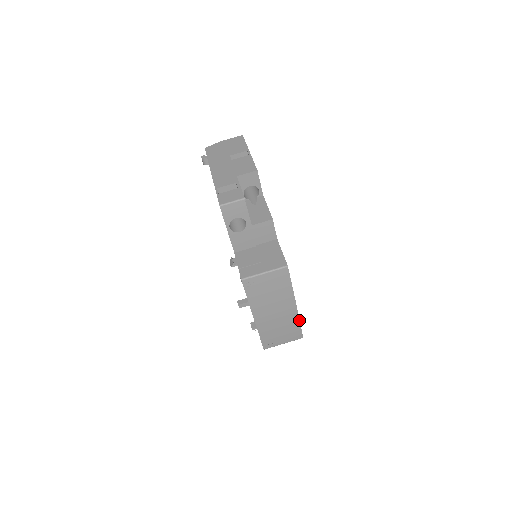
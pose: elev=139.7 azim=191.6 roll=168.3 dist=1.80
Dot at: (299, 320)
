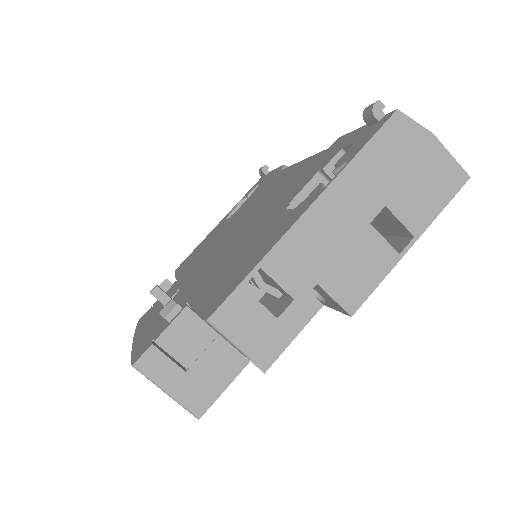
Dot at: occluded
